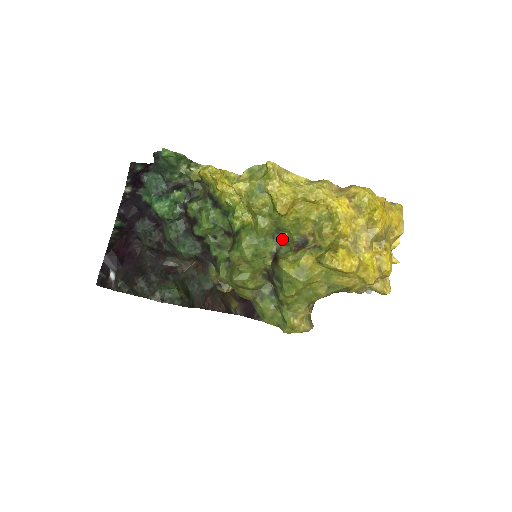
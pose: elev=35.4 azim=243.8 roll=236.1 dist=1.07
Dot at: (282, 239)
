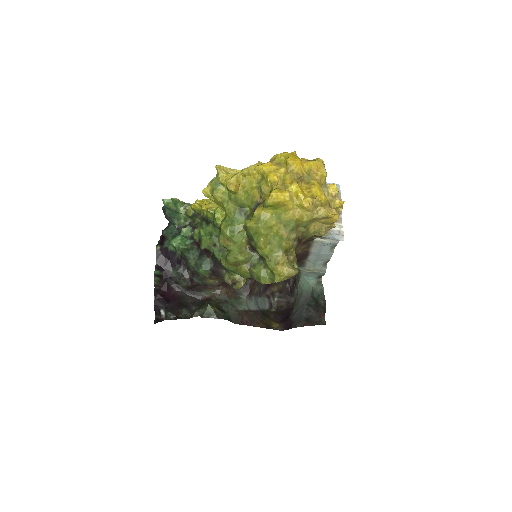
Dot at: (247, 214)
